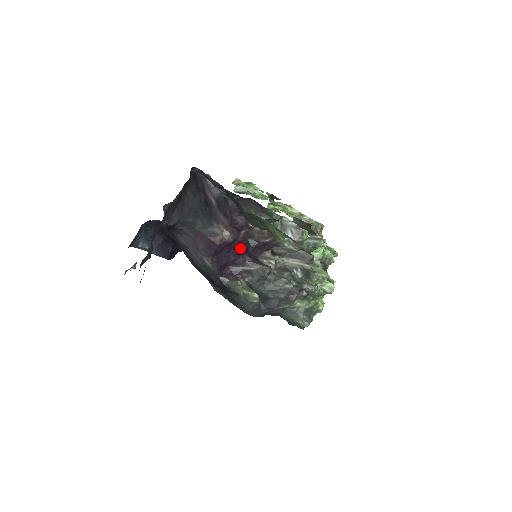
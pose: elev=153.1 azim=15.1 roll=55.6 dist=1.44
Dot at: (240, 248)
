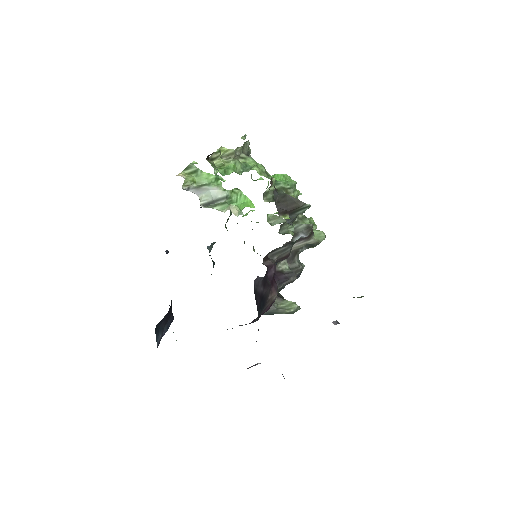
Dot at: occluded
